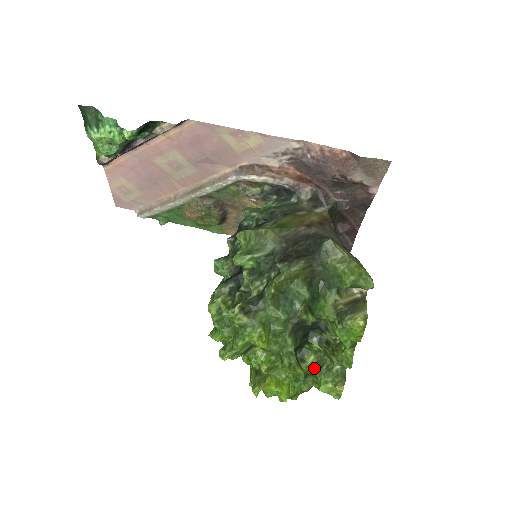
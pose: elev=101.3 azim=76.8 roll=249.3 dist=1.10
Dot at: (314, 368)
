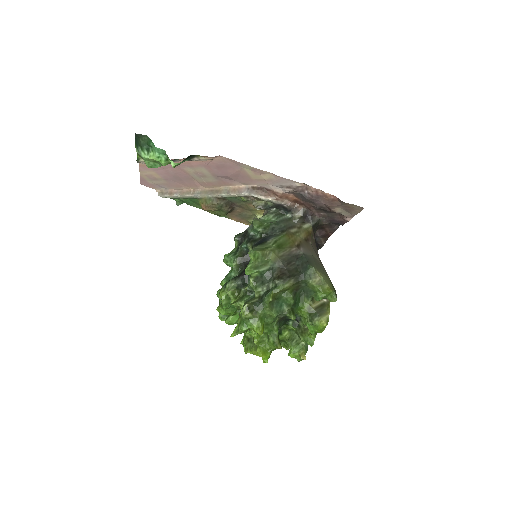
Dot at: (287, 340)
